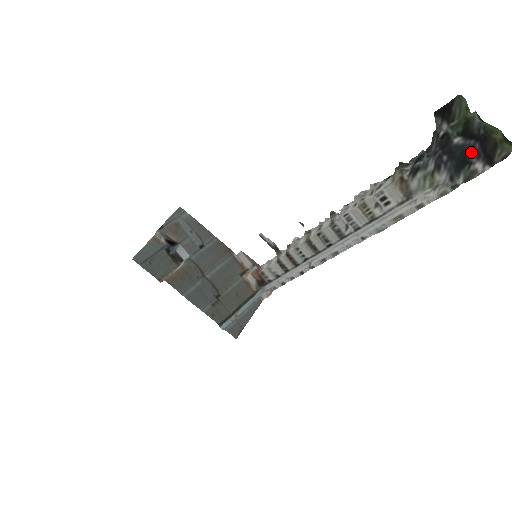
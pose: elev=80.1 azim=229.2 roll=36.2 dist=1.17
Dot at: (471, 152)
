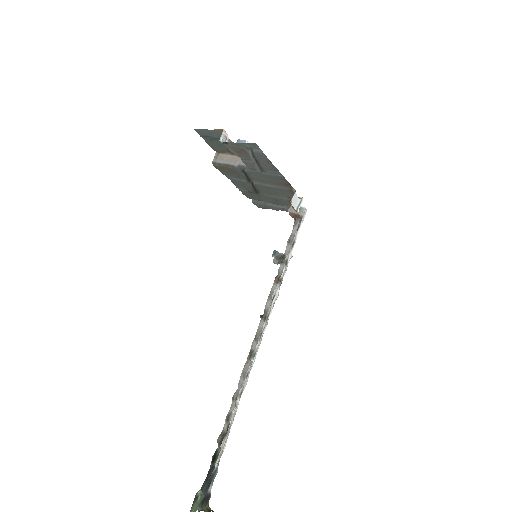
Dot at: (206, 492)
